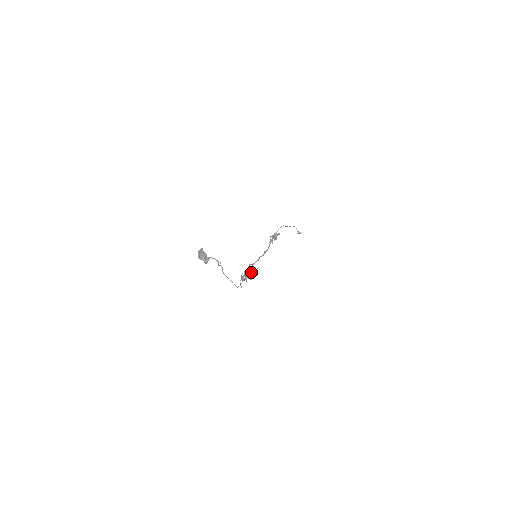
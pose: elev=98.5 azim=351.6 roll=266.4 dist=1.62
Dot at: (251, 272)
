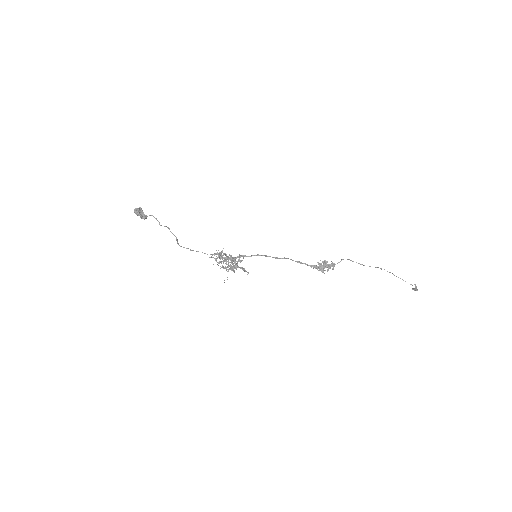
Dot at: (222, 251)
